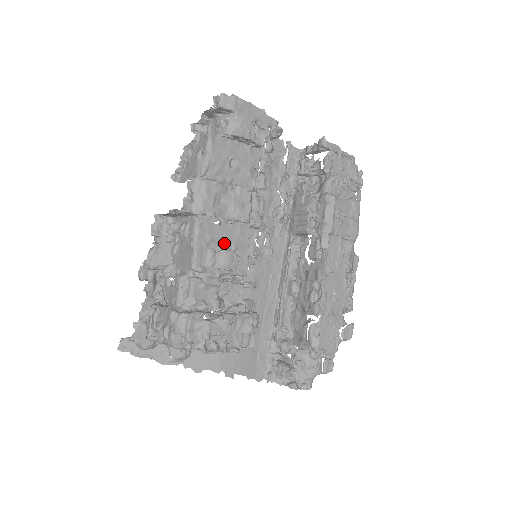
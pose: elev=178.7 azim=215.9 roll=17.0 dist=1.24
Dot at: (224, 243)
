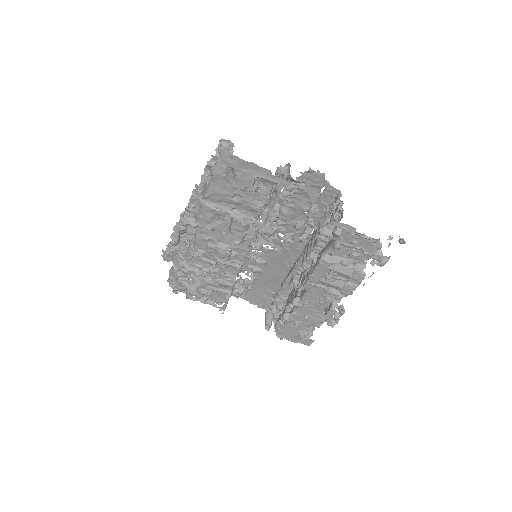
Dot at: (223, 242)
